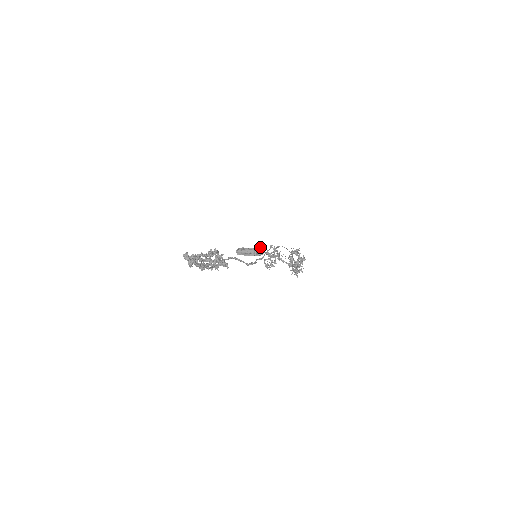
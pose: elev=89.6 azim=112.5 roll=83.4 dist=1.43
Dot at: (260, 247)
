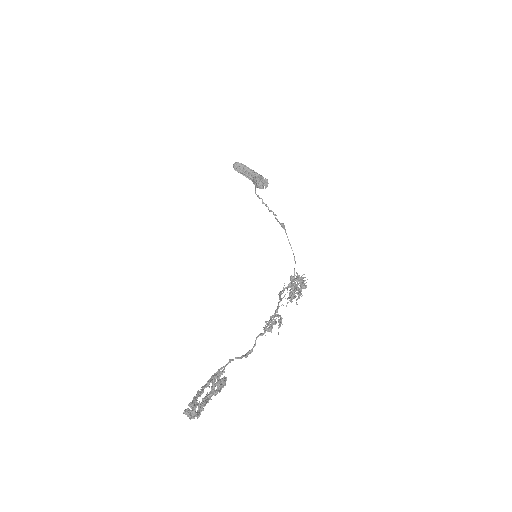
Dot at: (263, 180)
